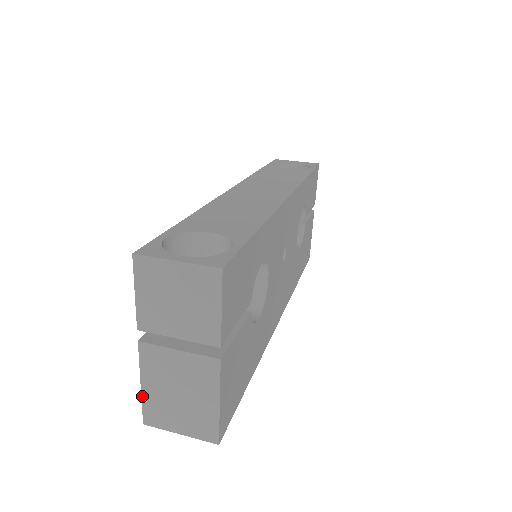
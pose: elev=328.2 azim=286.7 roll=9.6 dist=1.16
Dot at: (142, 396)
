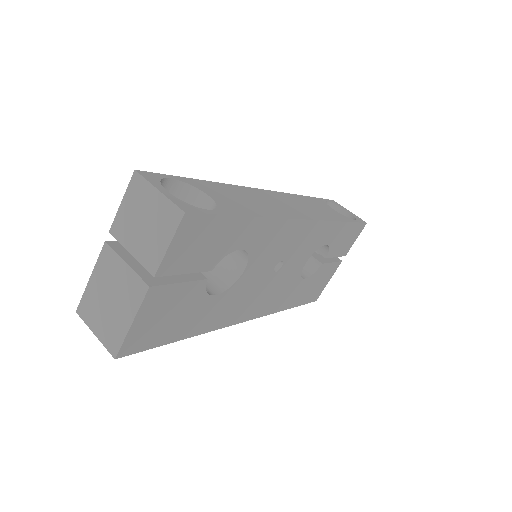
Dot at: (86, 288)
